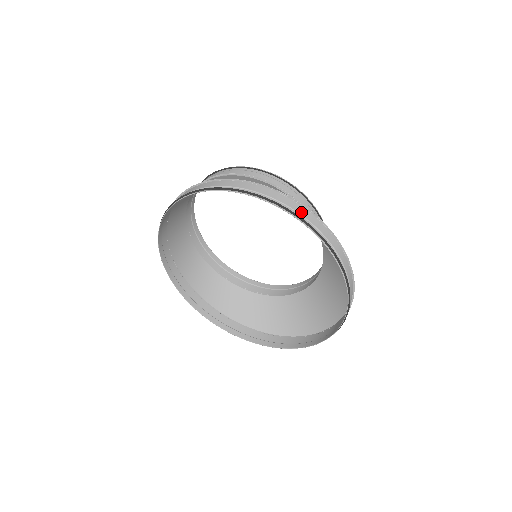
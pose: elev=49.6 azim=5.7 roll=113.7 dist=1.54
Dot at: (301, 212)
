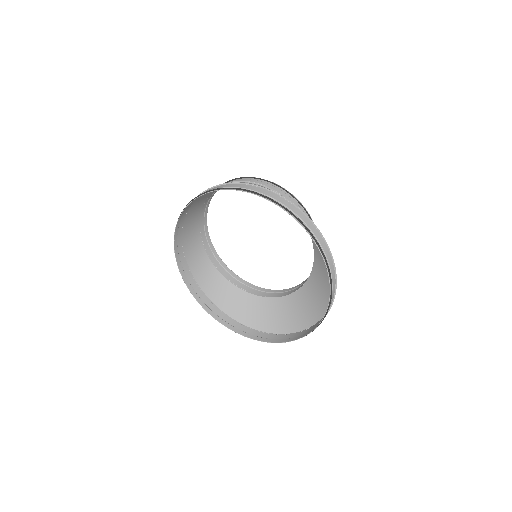
Dot at: (308, 224)
